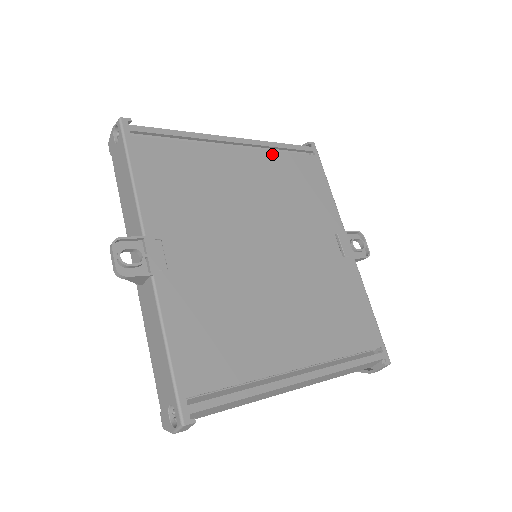
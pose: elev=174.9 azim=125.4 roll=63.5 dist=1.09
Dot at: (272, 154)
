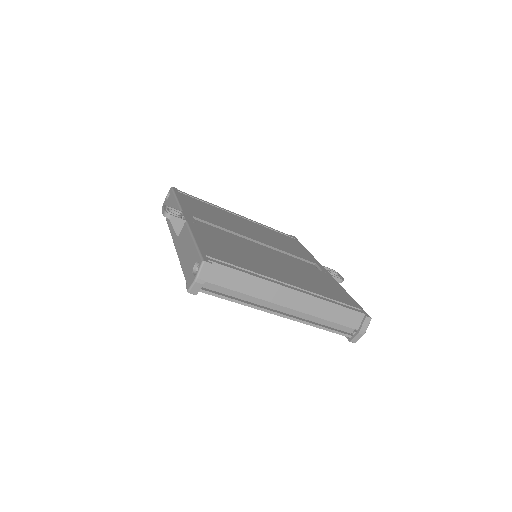
Dot at: (265, 228)
